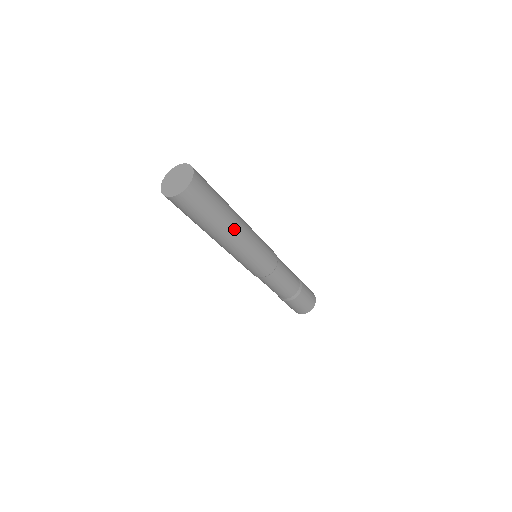
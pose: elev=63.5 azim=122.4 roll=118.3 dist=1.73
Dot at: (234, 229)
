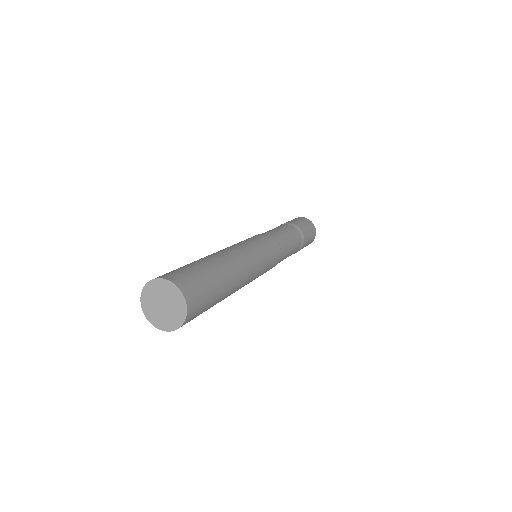
Dot at: (235, 291)
